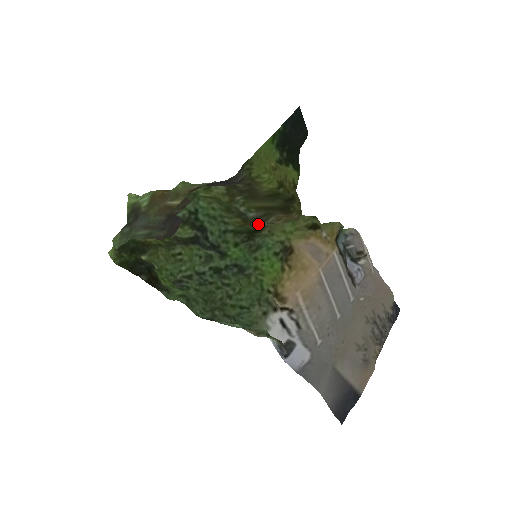
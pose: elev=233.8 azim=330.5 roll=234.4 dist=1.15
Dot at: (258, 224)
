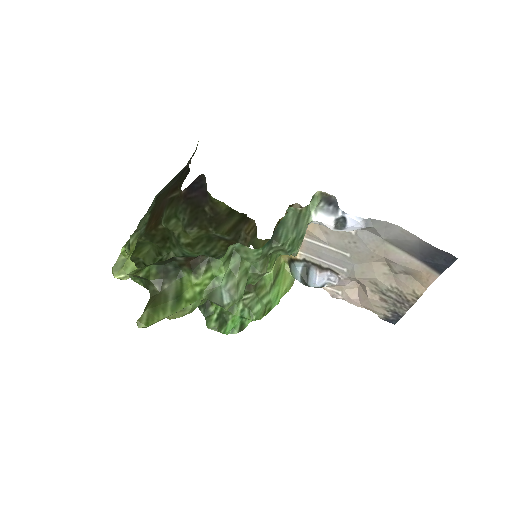
Dot at: occluded
